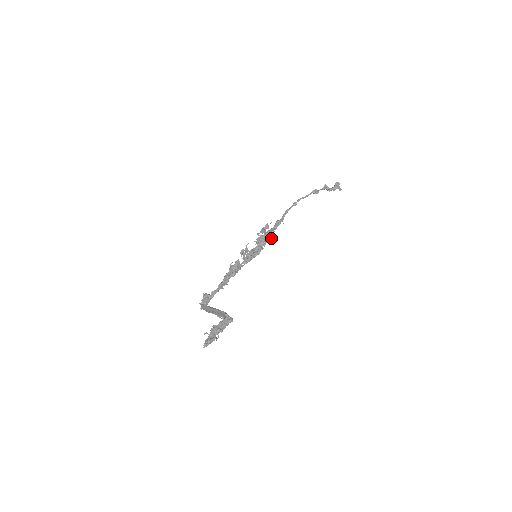
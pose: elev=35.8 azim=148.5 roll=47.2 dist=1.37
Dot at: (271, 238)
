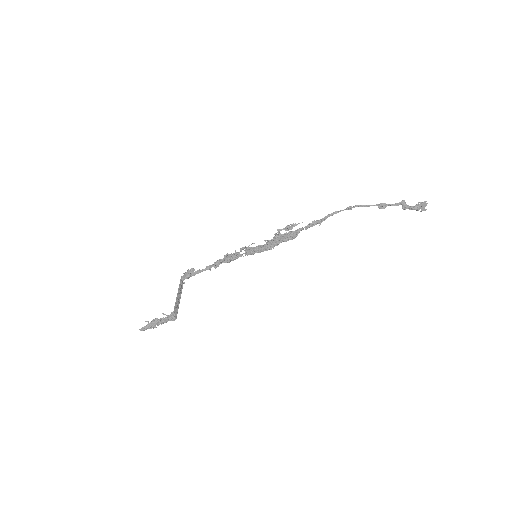
Dot at: (291, 239)
